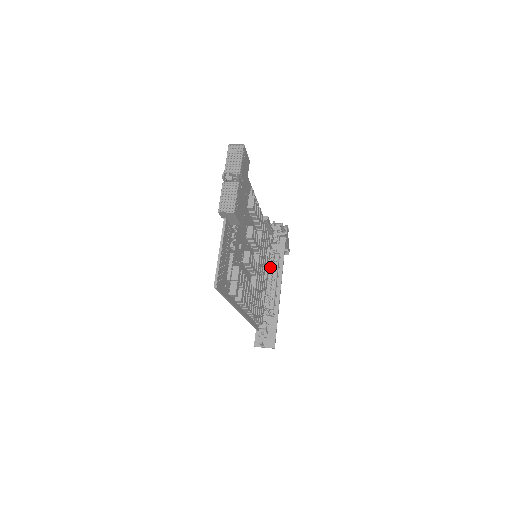
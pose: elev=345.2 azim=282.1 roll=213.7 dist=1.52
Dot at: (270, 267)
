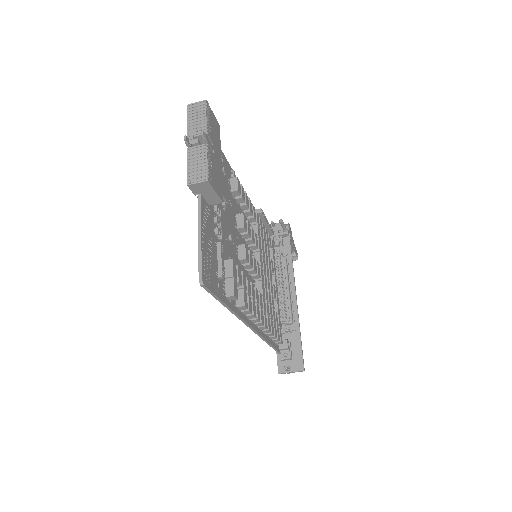
Dot at: (278, 273)
